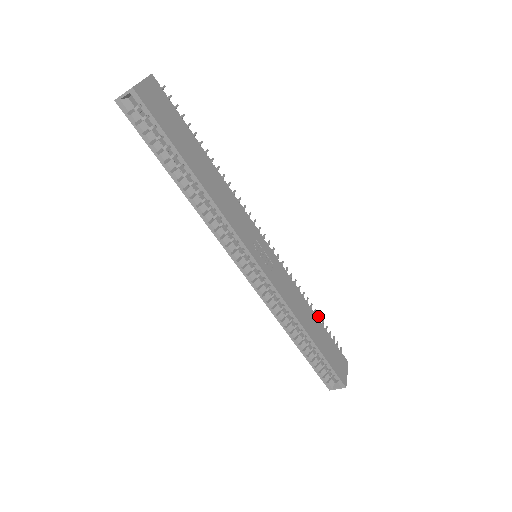
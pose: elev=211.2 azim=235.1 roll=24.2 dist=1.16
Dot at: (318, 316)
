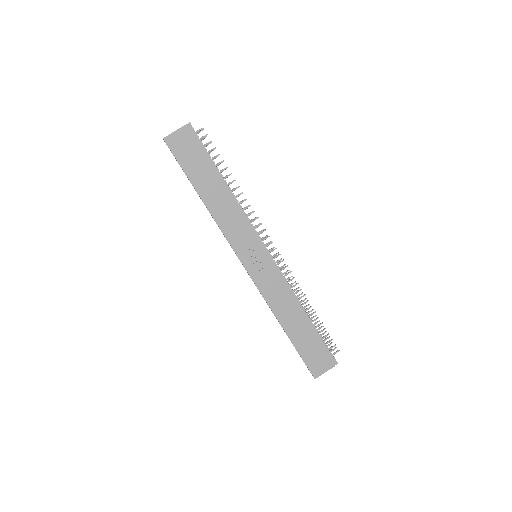
Dot at: (317, 317)
